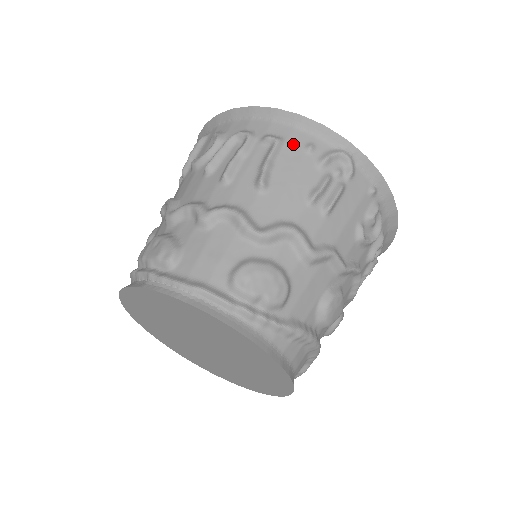
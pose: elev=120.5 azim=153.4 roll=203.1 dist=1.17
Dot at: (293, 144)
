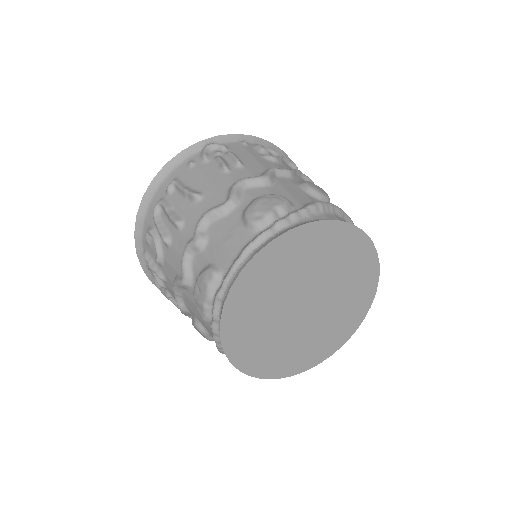
Dot at: (182, 174)
